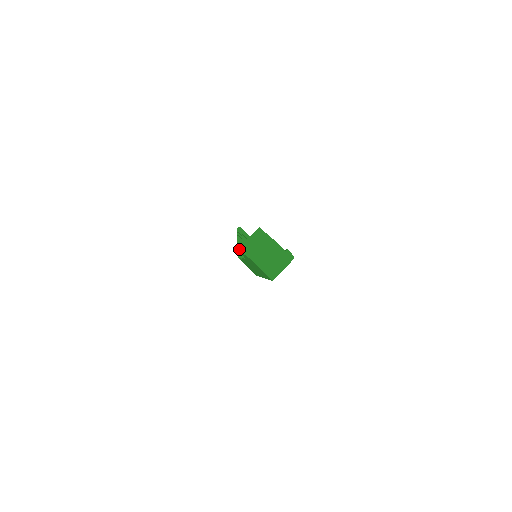
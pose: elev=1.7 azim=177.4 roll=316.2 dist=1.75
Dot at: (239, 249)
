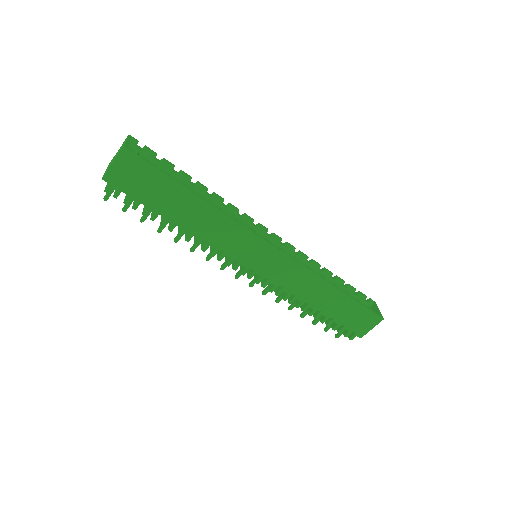
Dot at: (113, 196)
